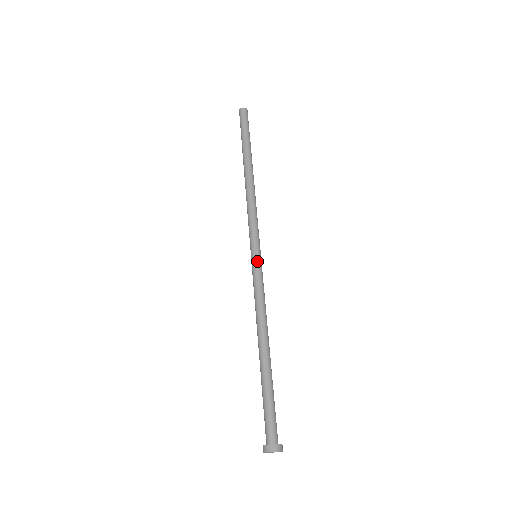
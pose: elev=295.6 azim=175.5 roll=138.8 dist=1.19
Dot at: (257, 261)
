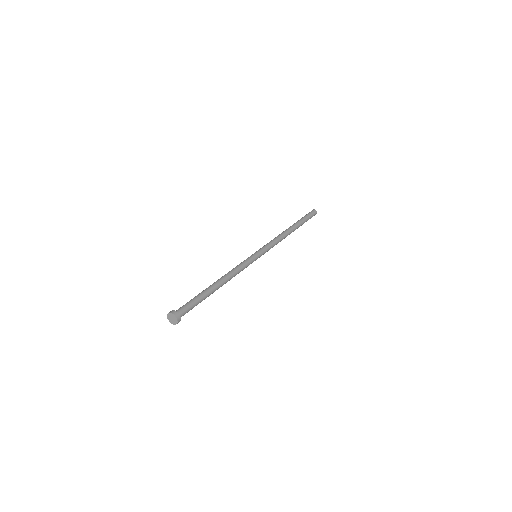
Dot at: (253, 255)
